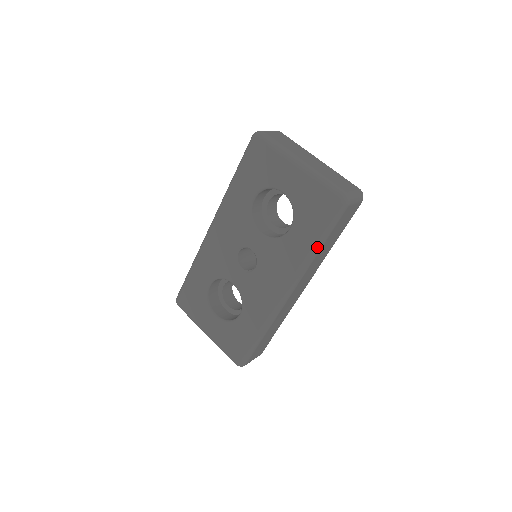
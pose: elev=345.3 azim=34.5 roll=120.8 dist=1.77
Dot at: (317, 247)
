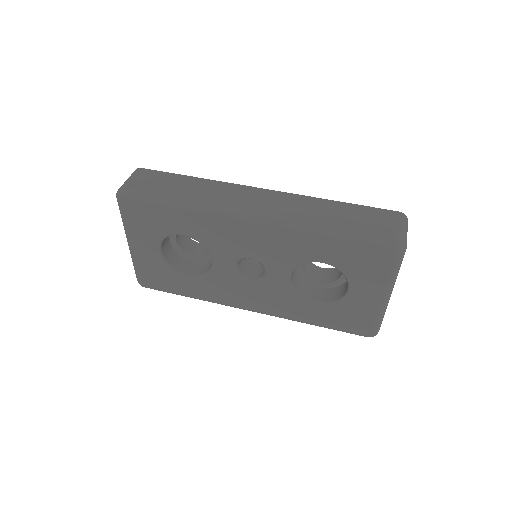
Dot at: (315, 325)
